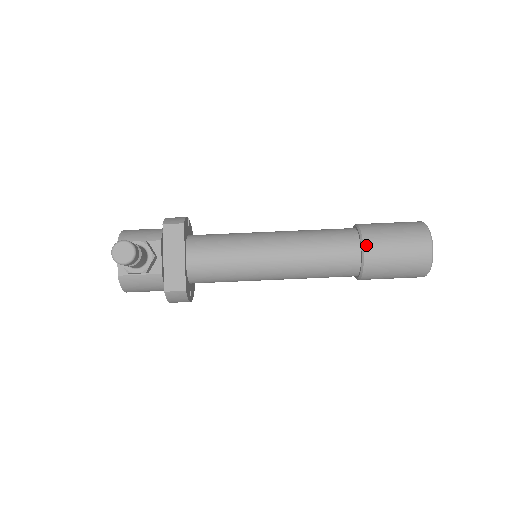
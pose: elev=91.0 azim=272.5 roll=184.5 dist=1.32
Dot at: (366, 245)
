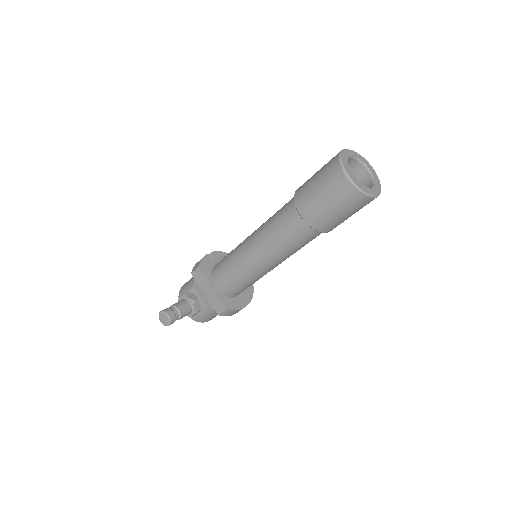
Dot at: (301, 212)
